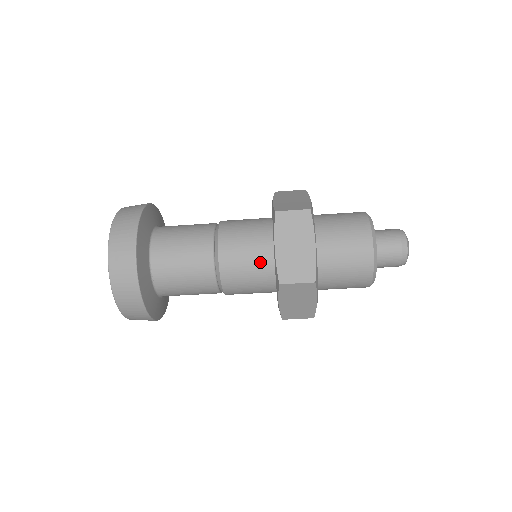
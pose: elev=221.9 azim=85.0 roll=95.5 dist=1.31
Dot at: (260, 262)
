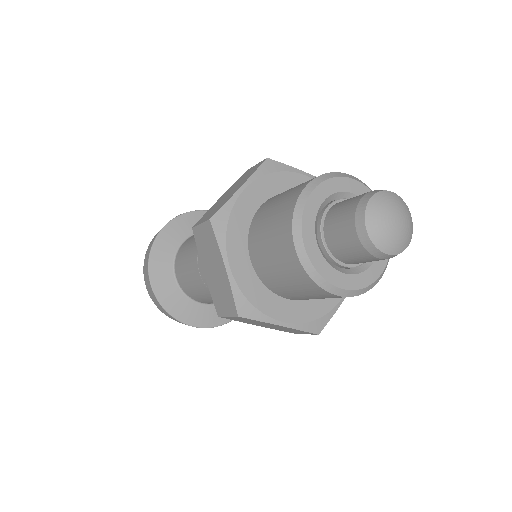
Dot at: occluded
